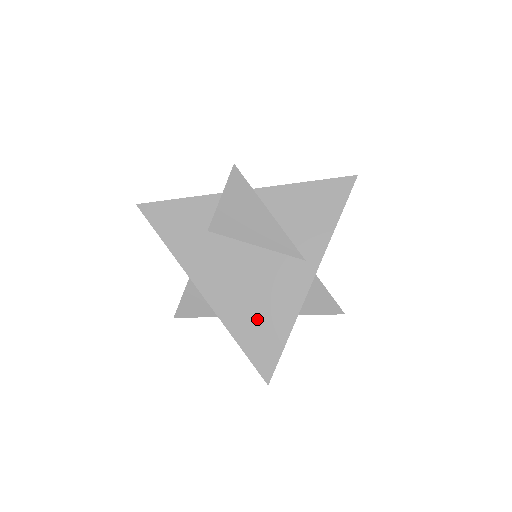
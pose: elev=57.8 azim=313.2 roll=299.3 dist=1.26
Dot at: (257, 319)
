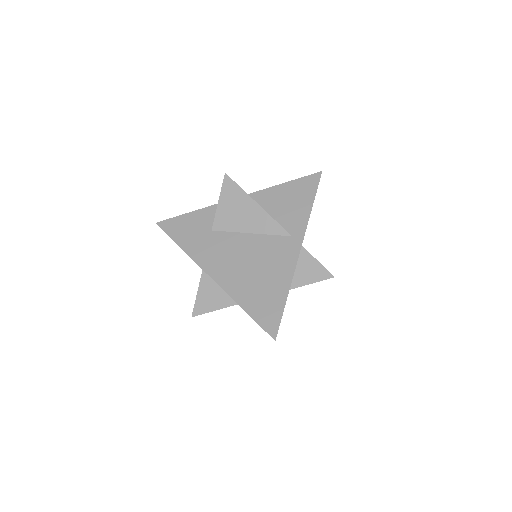
Dot at: (258, 288)
